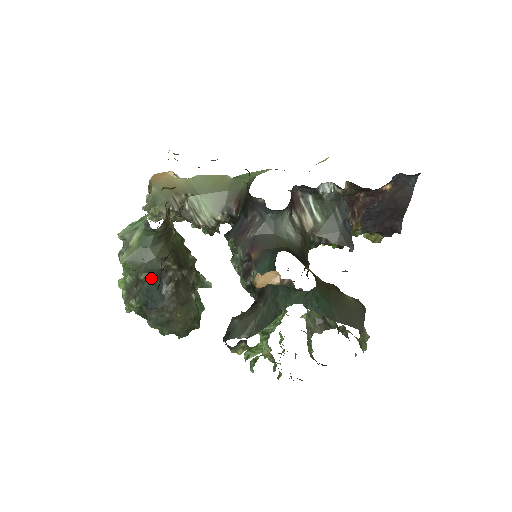
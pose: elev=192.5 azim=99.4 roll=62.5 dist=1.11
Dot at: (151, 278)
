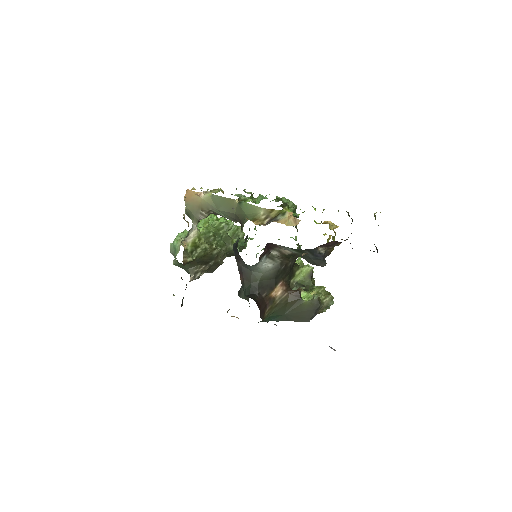
Dot at: occluded
